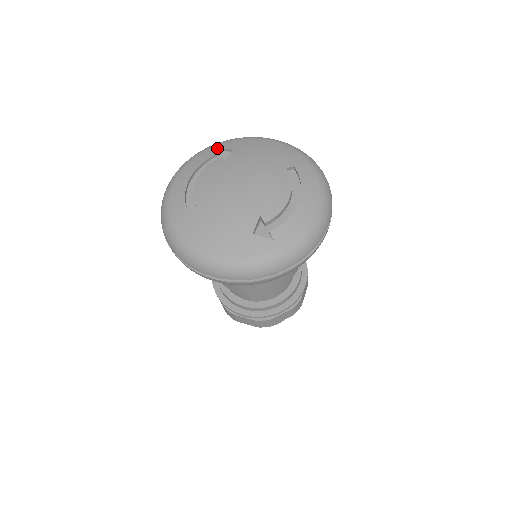
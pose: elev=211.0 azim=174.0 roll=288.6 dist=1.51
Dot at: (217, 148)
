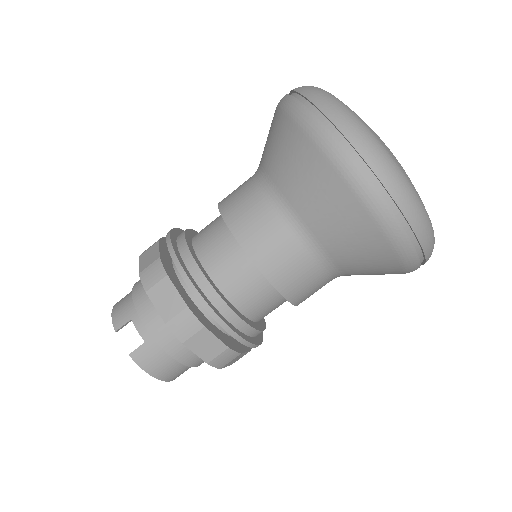
Dot at: occluded
